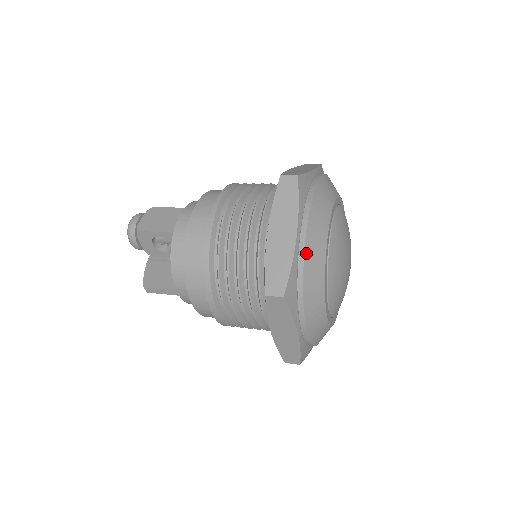
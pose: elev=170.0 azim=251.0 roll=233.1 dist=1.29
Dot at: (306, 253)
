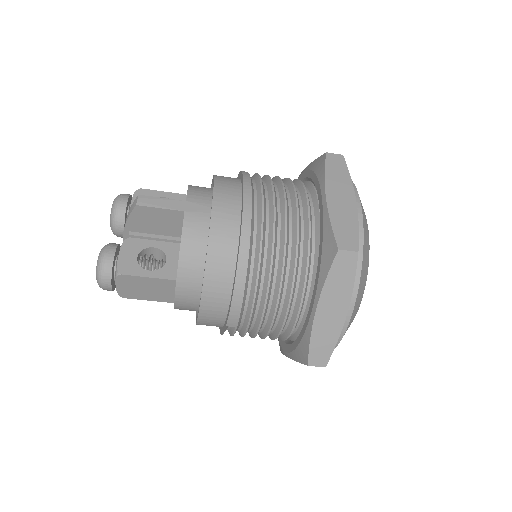
Dot at: occluded
